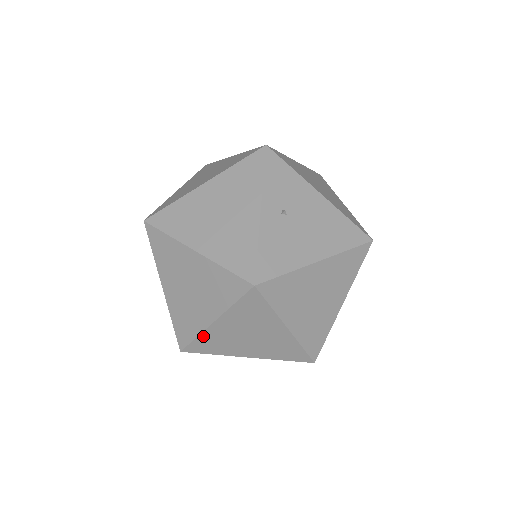
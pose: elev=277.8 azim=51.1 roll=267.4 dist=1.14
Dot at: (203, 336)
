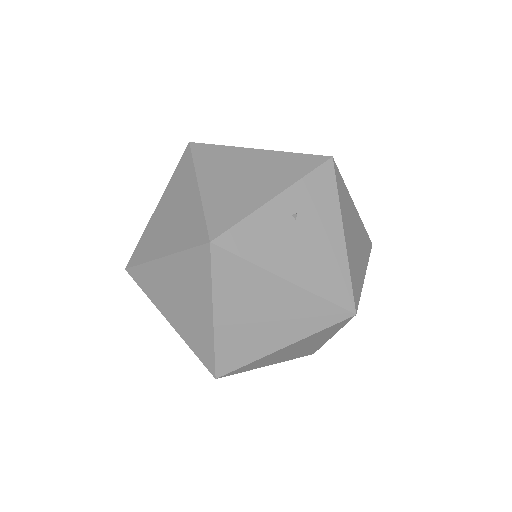
Dot at: (148, 266)
